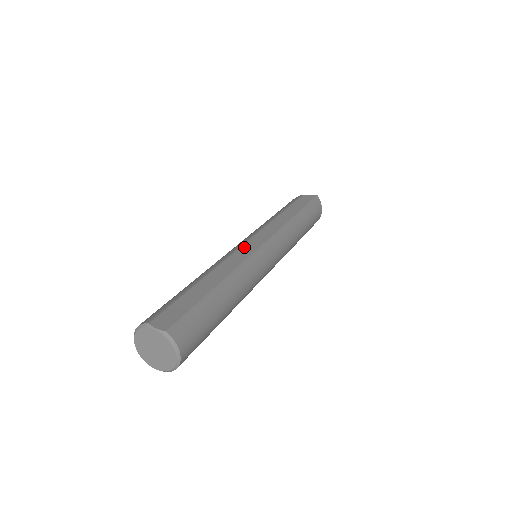
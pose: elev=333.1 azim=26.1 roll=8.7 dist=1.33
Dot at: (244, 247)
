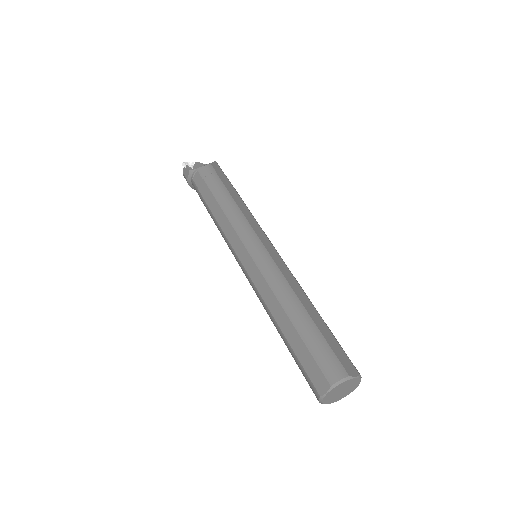
Dot at: (274, 258)
